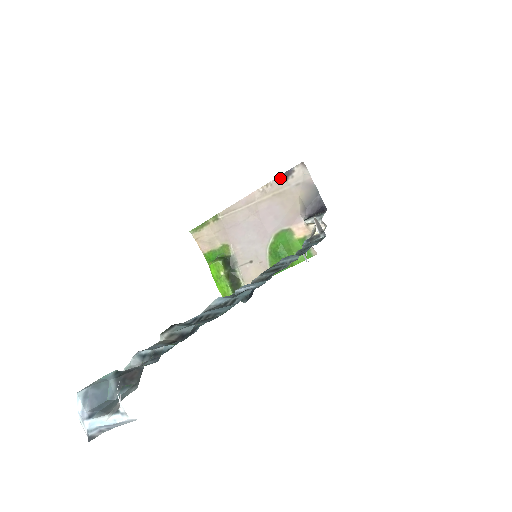
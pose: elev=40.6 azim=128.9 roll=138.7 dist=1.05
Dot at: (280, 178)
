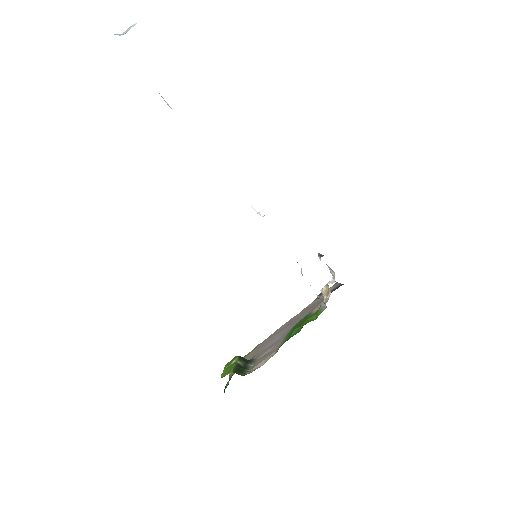
Dot at: (317, 298)
